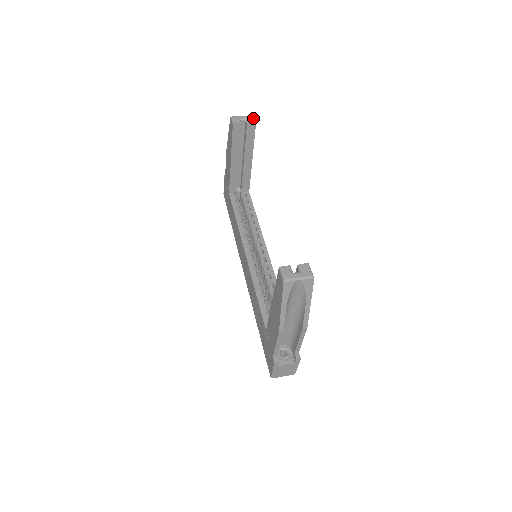
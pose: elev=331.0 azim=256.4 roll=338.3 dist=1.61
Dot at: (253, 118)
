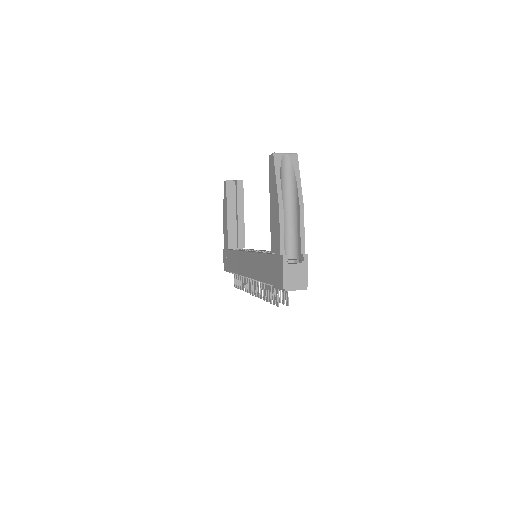
Dot at: occluded
